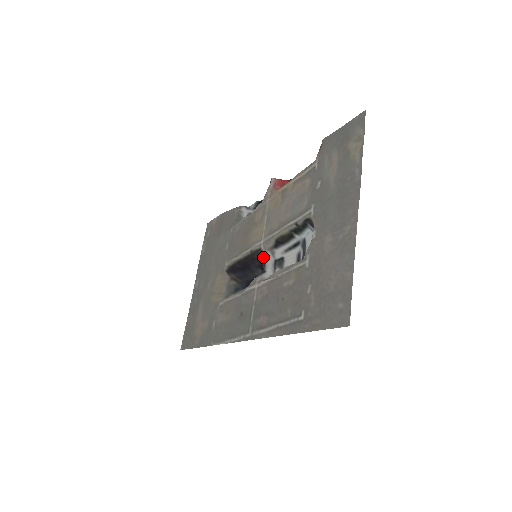
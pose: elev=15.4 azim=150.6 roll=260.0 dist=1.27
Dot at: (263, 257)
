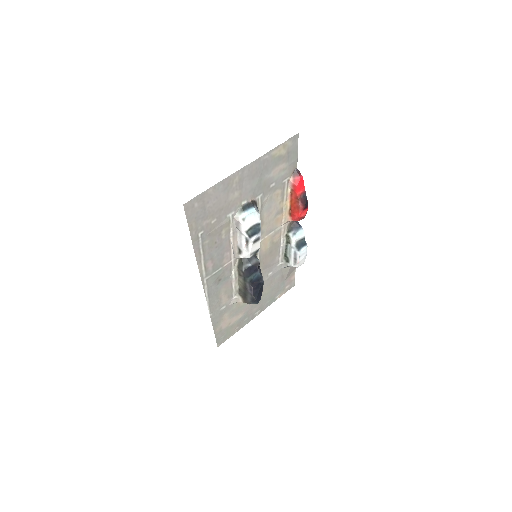
Dot at: occluded
